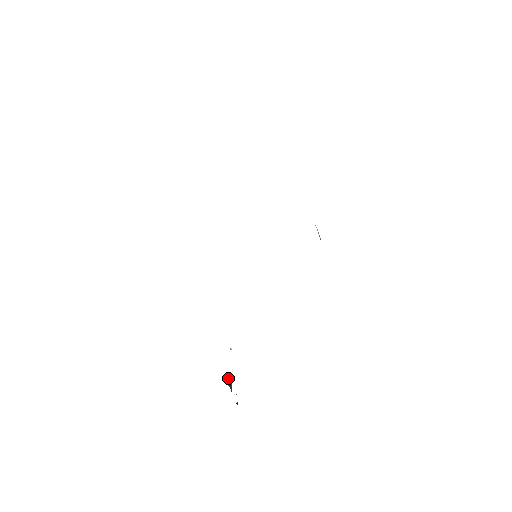
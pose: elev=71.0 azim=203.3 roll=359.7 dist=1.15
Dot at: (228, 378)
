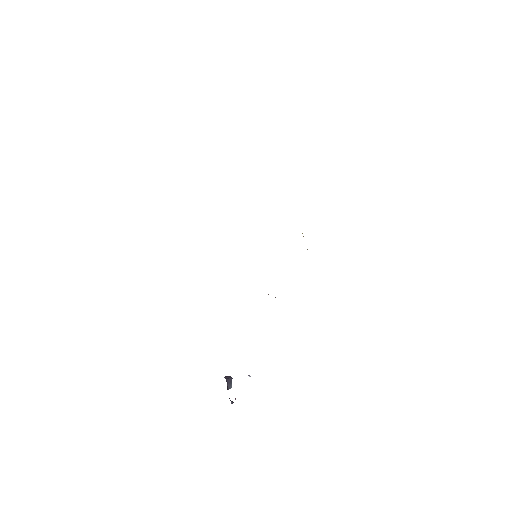
Dot at: (229, 377)
